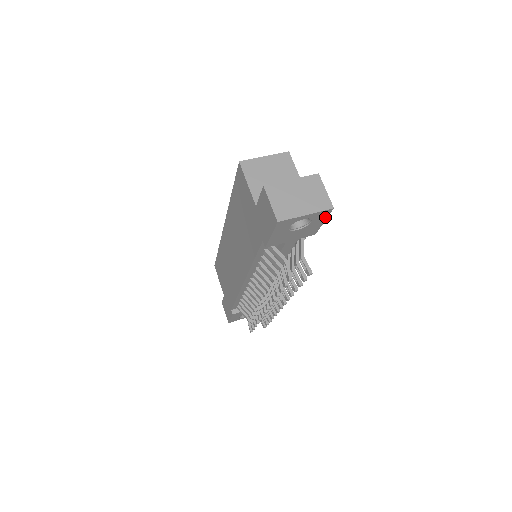
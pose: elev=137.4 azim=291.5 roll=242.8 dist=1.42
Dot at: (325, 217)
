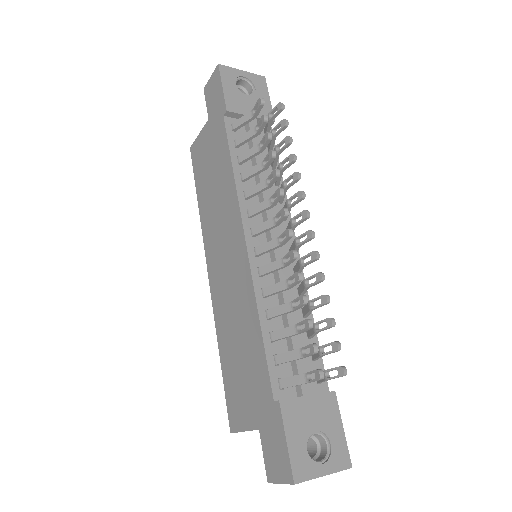
Dot at: (265, 90)
